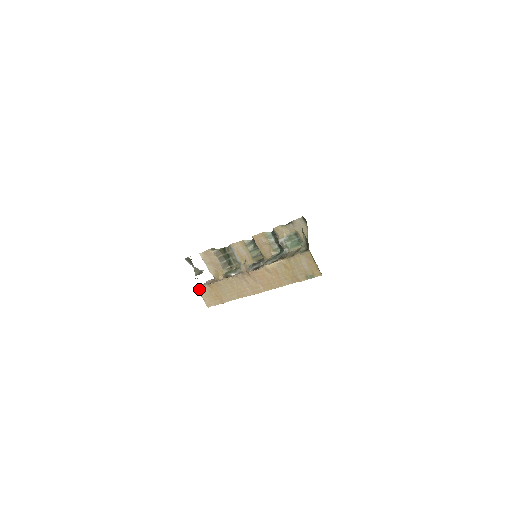
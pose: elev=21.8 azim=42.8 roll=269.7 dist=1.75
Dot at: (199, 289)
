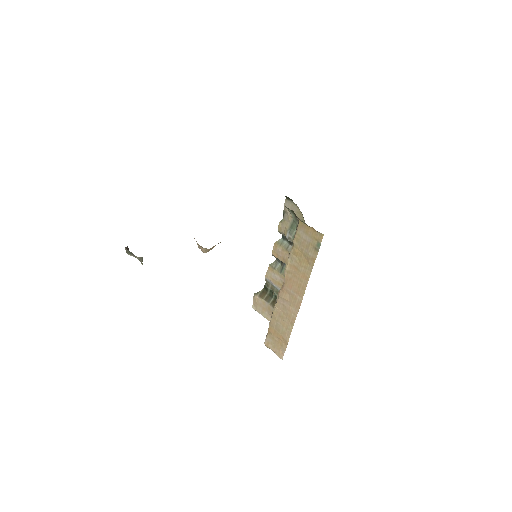
Dot at: (265, 343)
